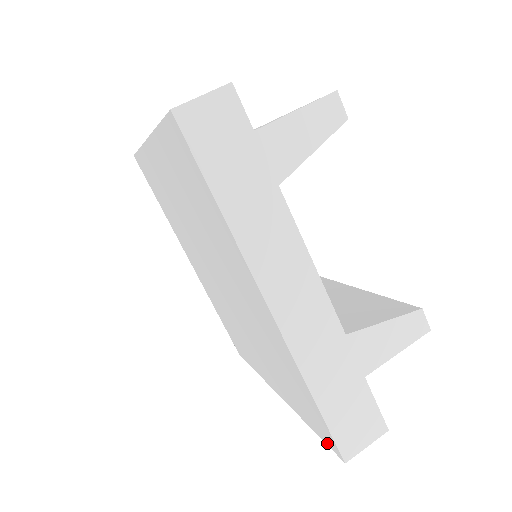
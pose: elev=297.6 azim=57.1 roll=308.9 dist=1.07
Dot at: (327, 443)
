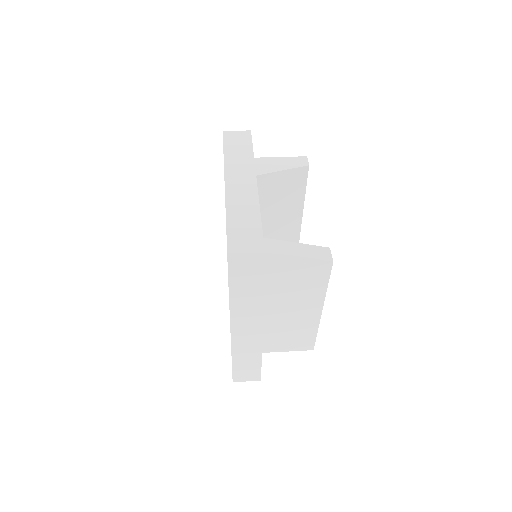
Dot at: (228, 283)
